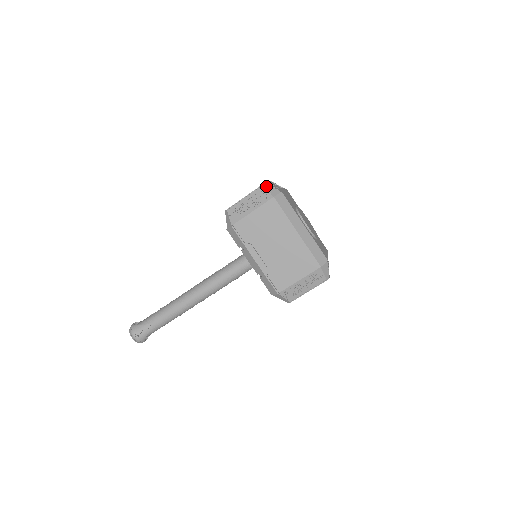
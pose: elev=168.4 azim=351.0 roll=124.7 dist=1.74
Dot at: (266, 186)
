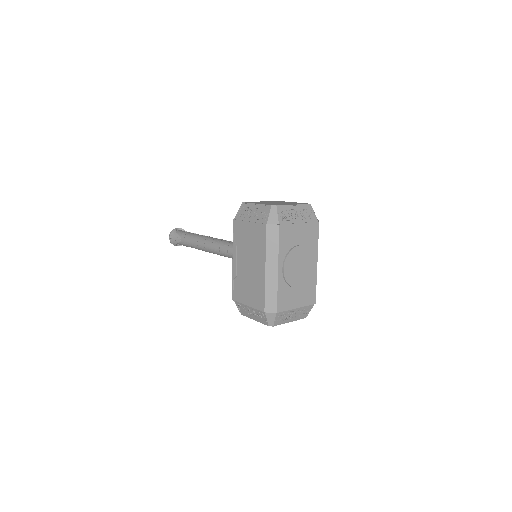
Dot at: (273, 209)
